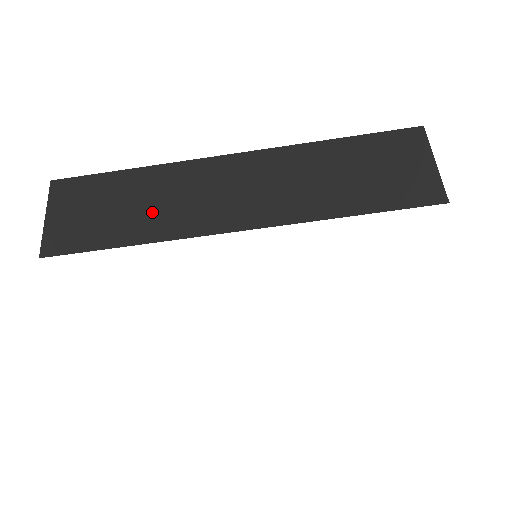
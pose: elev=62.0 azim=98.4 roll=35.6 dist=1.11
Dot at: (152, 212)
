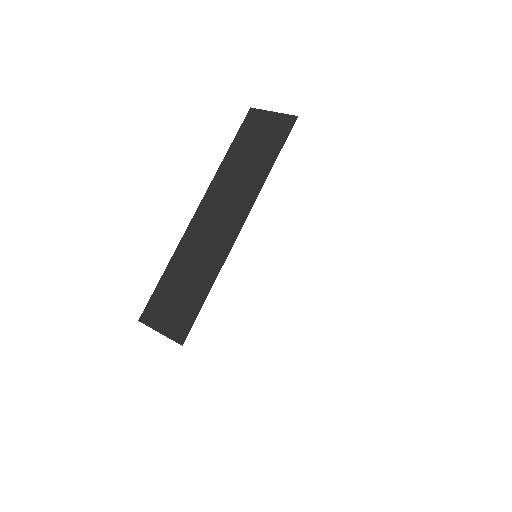
Dot at: (200, 268)
